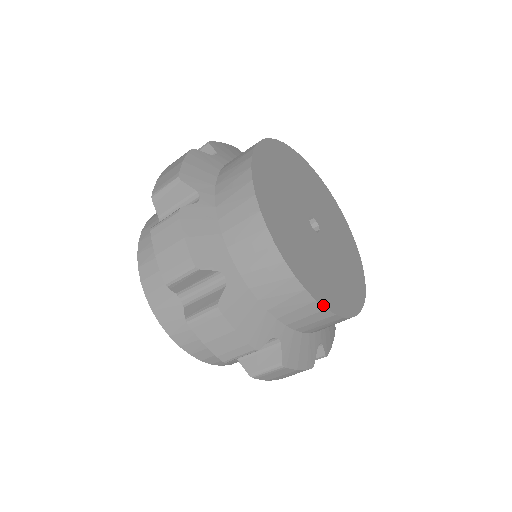
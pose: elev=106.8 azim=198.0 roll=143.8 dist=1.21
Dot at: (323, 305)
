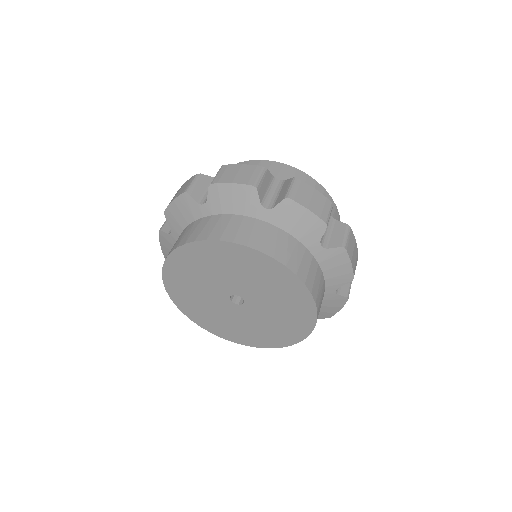
Dot at: (328, 195)
